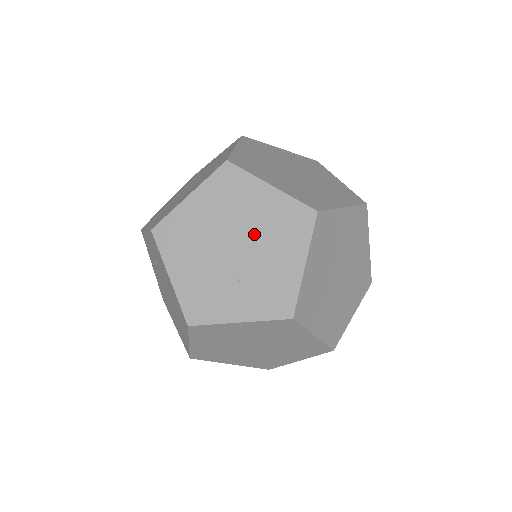
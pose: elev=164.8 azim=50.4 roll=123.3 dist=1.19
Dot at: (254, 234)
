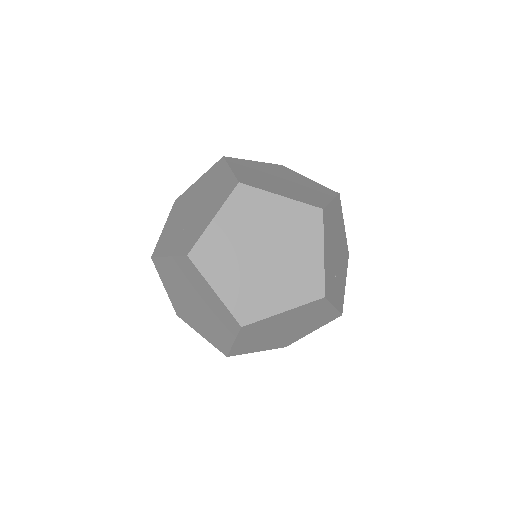
Dot at: (206, 200)
